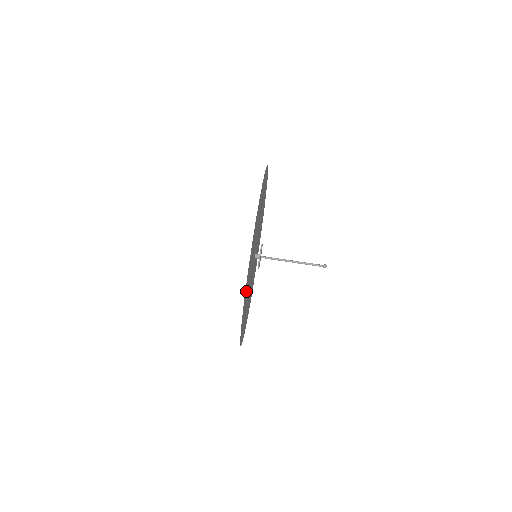
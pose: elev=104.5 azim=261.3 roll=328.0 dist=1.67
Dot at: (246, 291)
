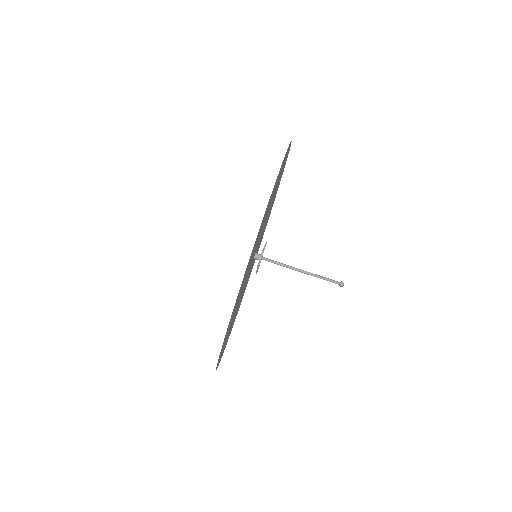
Dot at: occluded
